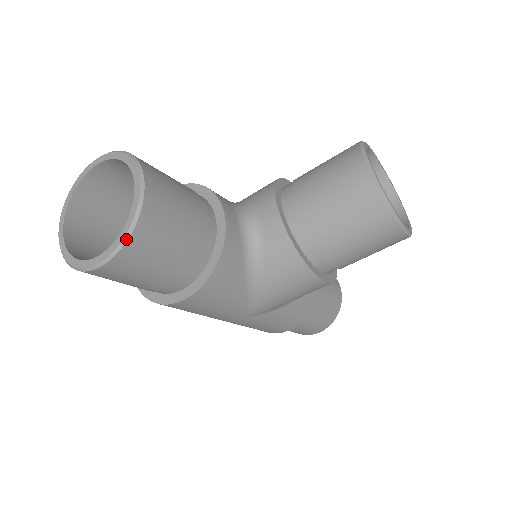
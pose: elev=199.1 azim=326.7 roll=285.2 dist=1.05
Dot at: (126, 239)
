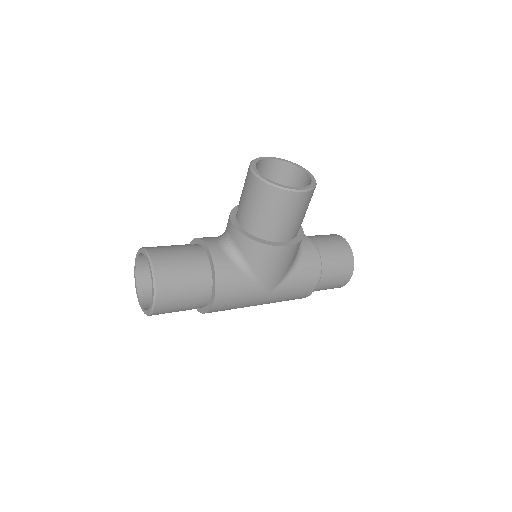
Dot at: (155, 287)
